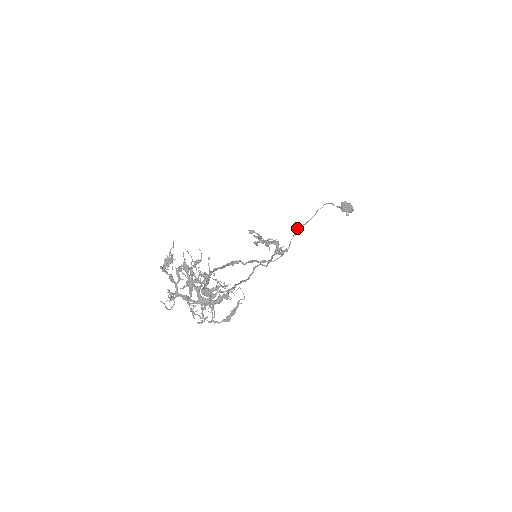
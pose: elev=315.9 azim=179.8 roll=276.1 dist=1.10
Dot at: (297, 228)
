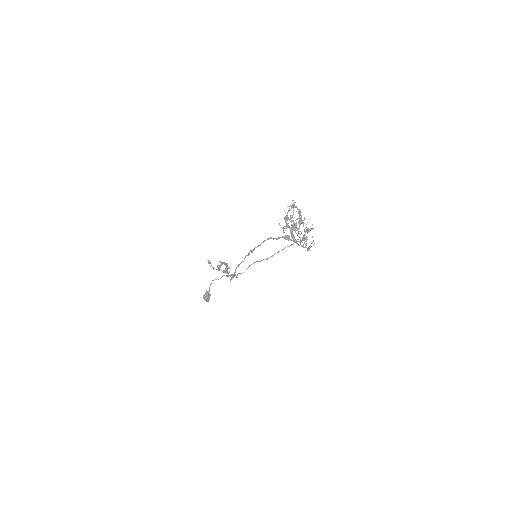
Dot at: occluded
